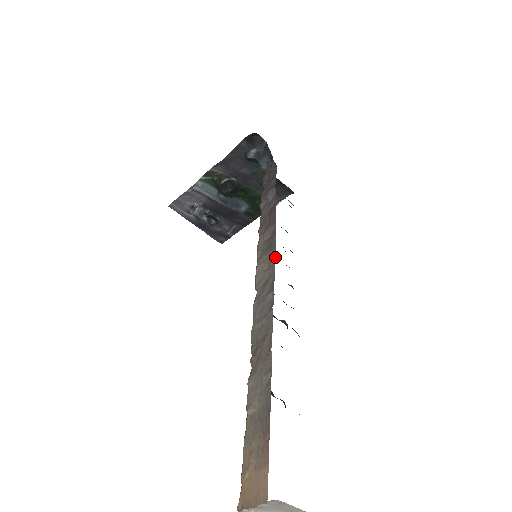
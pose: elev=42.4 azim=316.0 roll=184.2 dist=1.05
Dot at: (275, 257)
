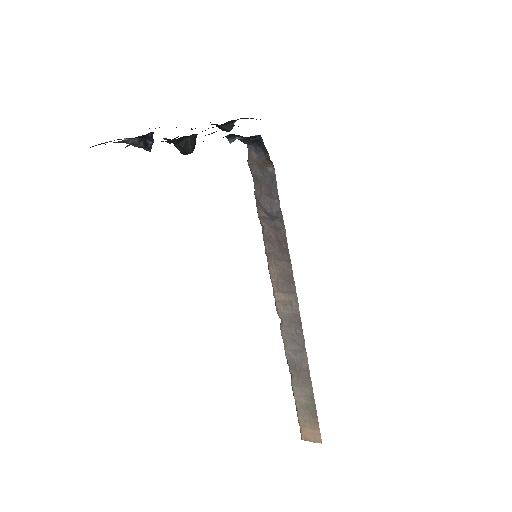
Dot at: (297, 300)
